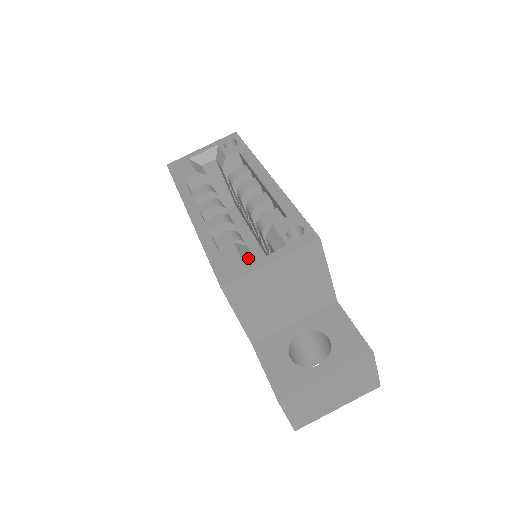
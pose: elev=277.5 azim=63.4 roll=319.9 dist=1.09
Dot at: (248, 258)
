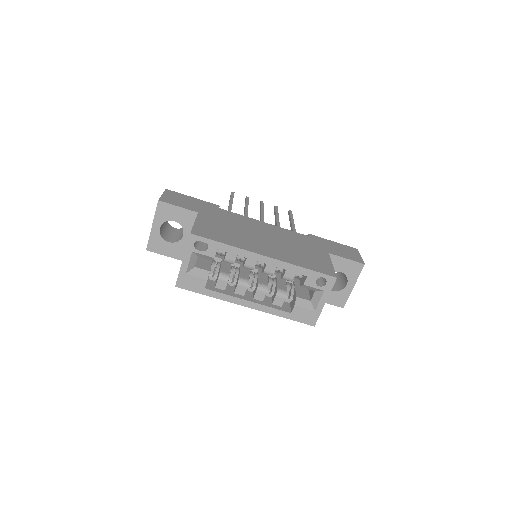
Dot at: (308, 305)
